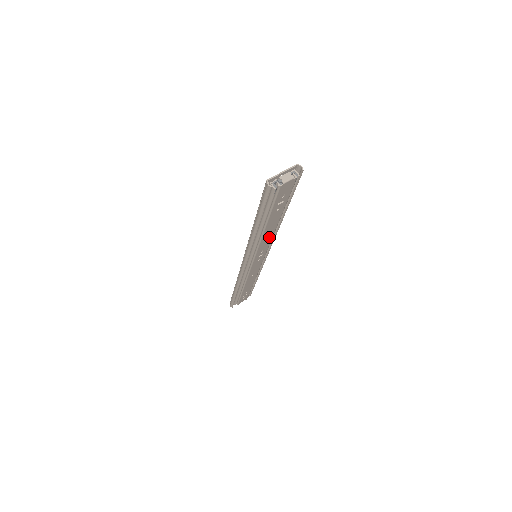
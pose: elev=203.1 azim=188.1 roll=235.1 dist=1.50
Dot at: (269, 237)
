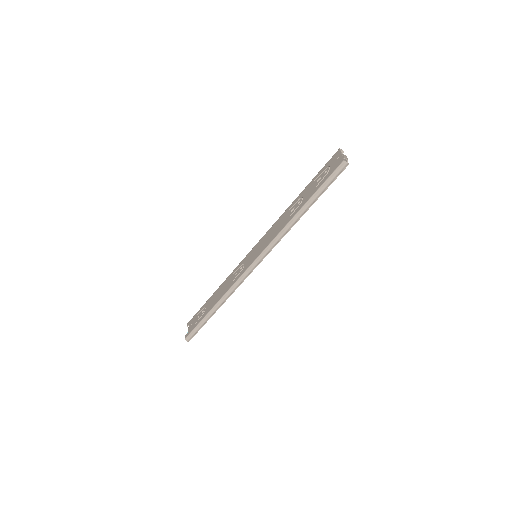
Dot at: occluded
